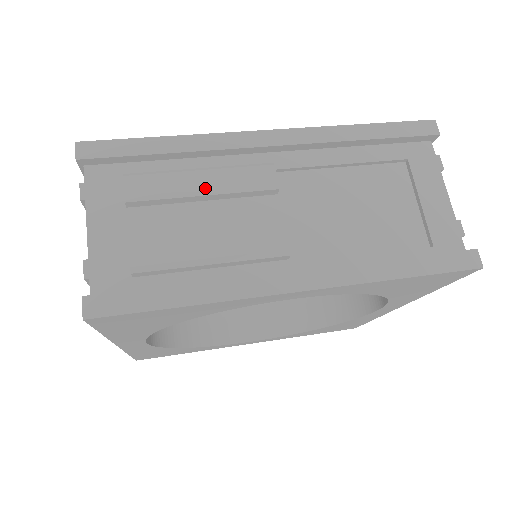
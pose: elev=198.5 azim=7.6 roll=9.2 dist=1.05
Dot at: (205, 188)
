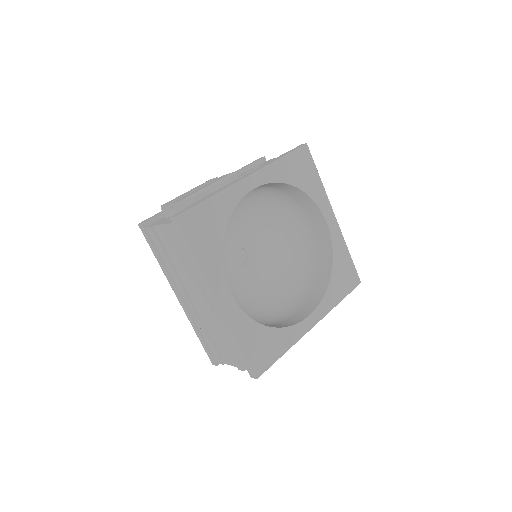
Dot at: (192, 190)
